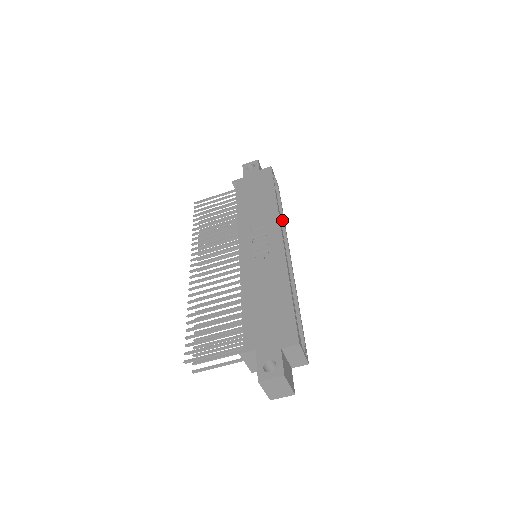
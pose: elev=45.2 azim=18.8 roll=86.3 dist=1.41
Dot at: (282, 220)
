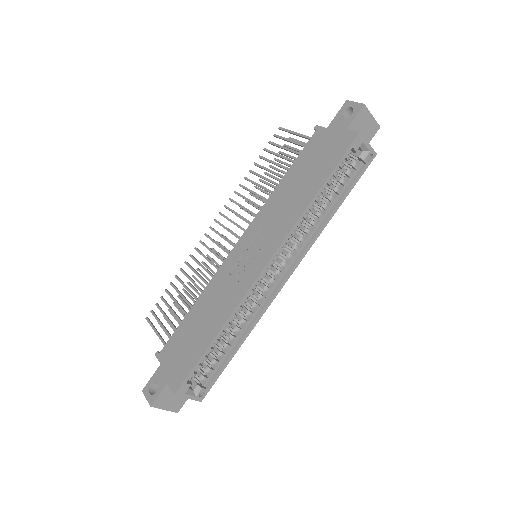
Dot at: (324, 220)
